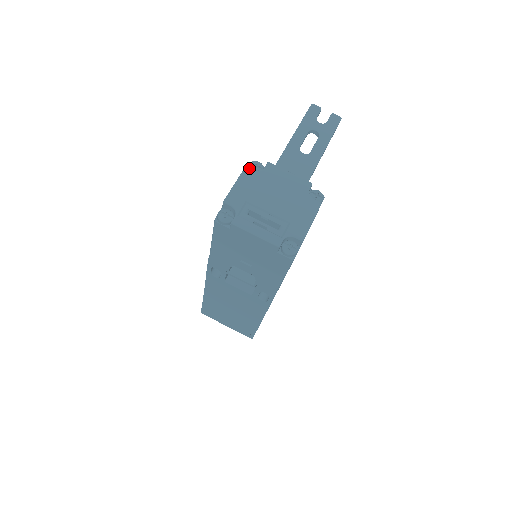
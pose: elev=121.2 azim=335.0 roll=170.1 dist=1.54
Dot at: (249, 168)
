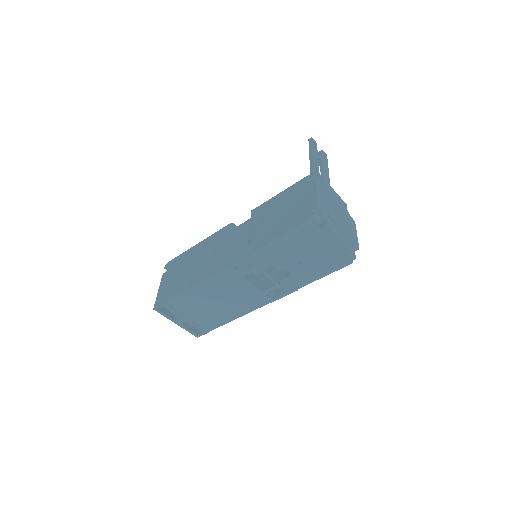
Dot at: (319, 181)
